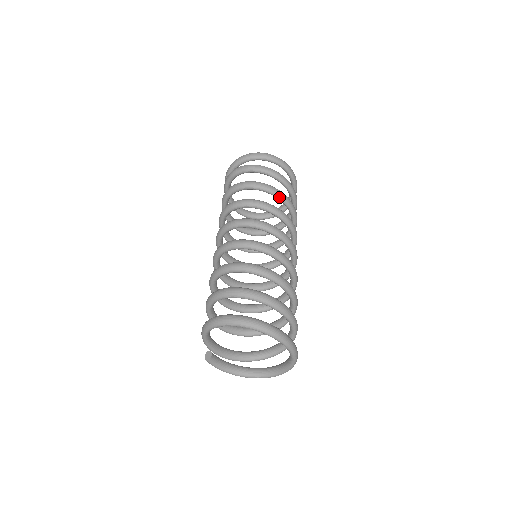
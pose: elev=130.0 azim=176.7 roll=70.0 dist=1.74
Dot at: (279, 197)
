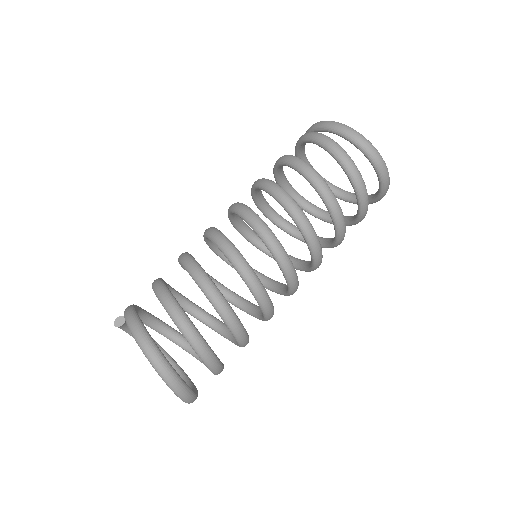
Dot at: (337, 230)
